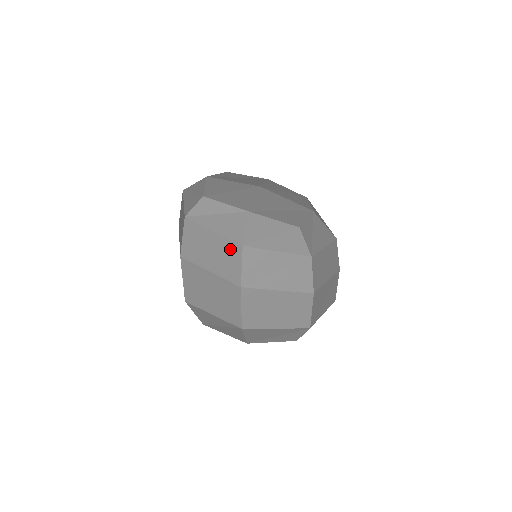
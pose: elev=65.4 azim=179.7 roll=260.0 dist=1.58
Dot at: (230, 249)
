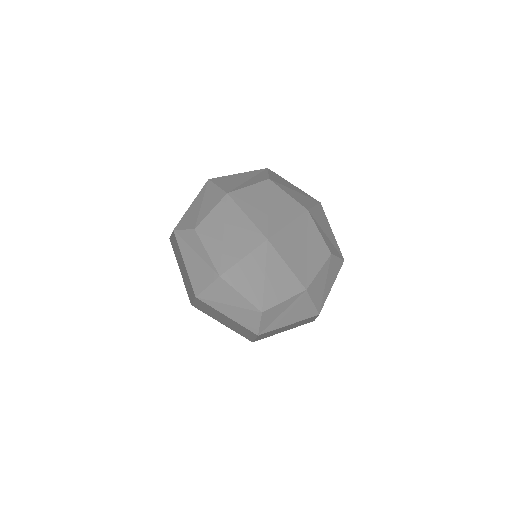
Dot at: occluded
